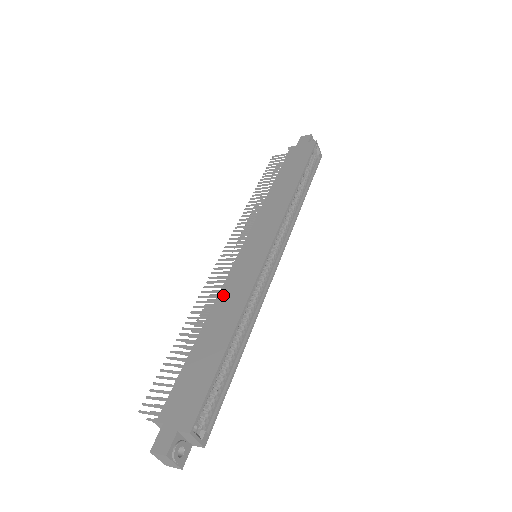
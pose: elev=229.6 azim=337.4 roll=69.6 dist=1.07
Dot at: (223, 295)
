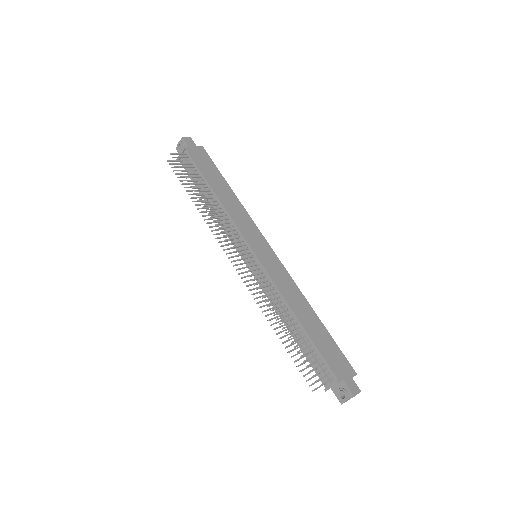
Dot at: (284, 291)
